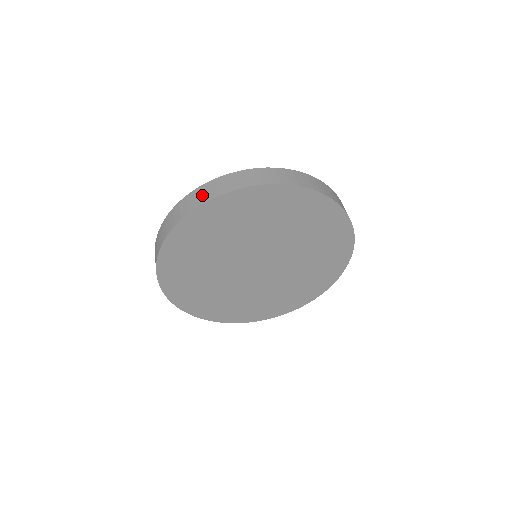
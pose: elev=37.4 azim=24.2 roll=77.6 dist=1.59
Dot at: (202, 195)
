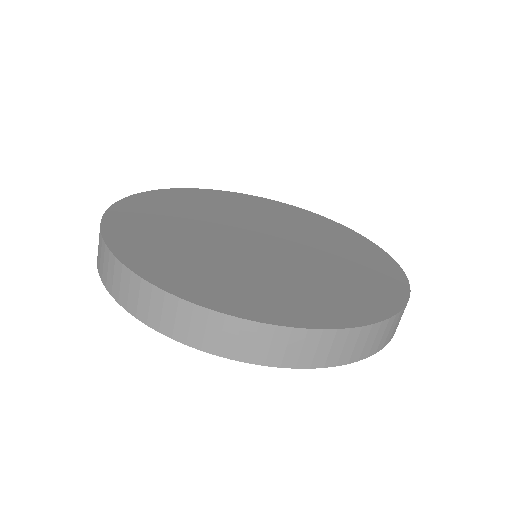
Dot at: occluded
